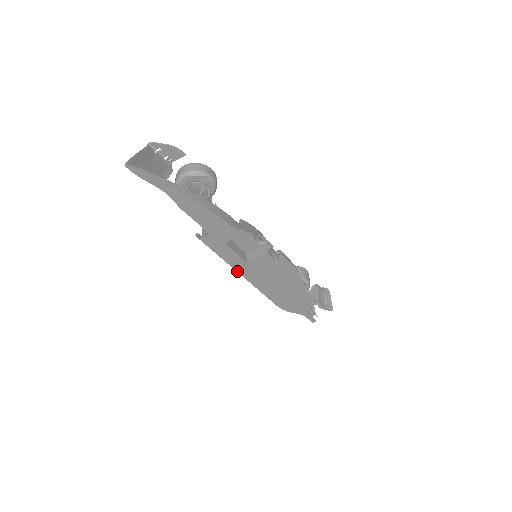
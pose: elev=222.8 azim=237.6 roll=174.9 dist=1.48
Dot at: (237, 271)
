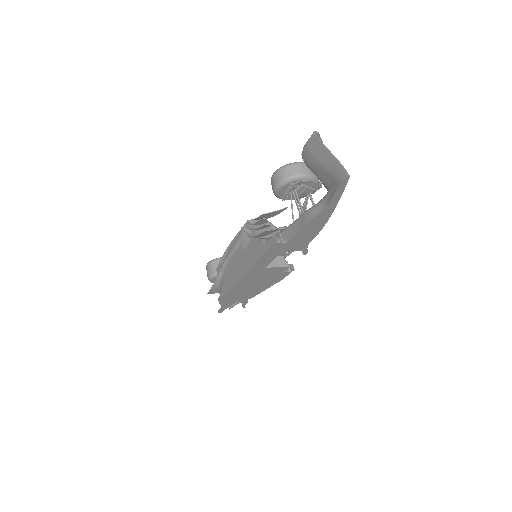
Dot at: (248, 270)
